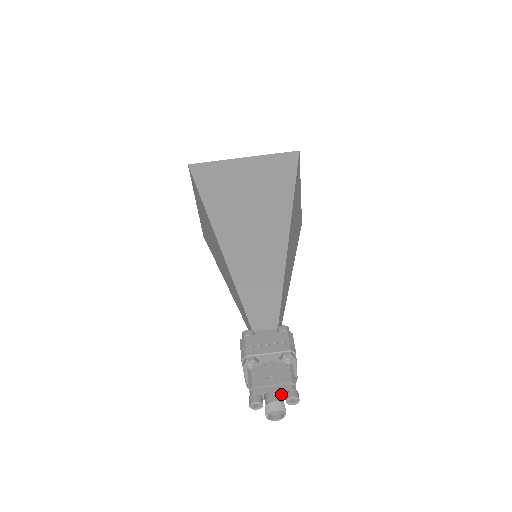
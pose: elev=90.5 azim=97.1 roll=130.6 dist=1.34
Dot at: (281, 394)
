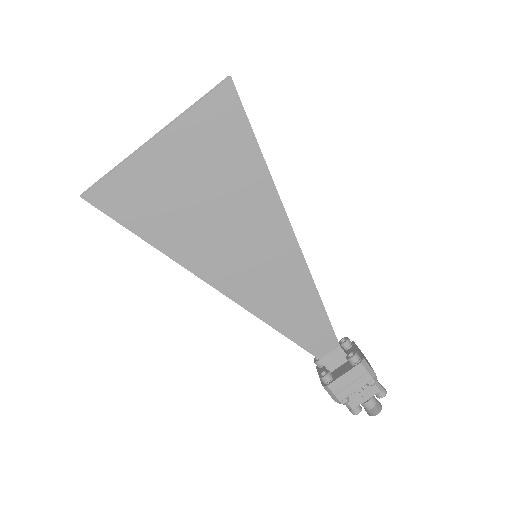
Dot at: (373, 398)
